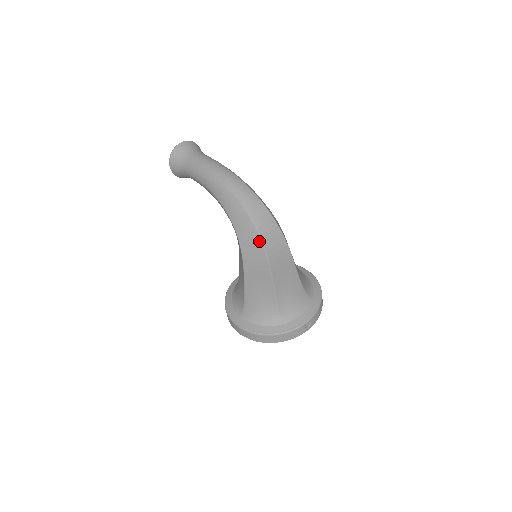
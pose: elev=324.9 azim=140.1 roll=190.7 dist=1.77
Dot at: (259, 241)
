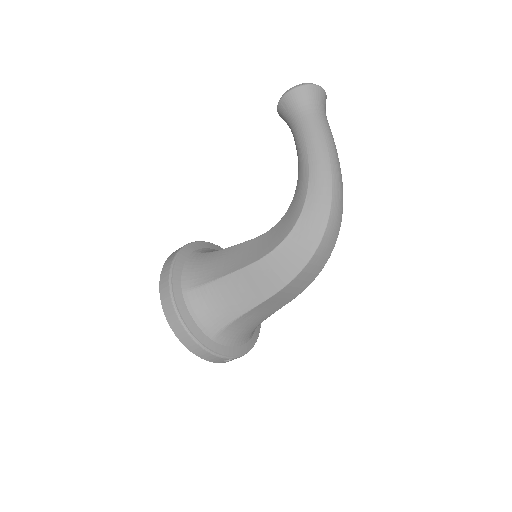
Dot at: (301, 265)
